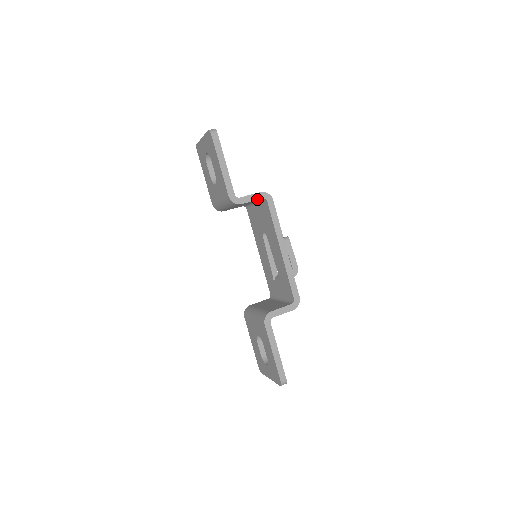
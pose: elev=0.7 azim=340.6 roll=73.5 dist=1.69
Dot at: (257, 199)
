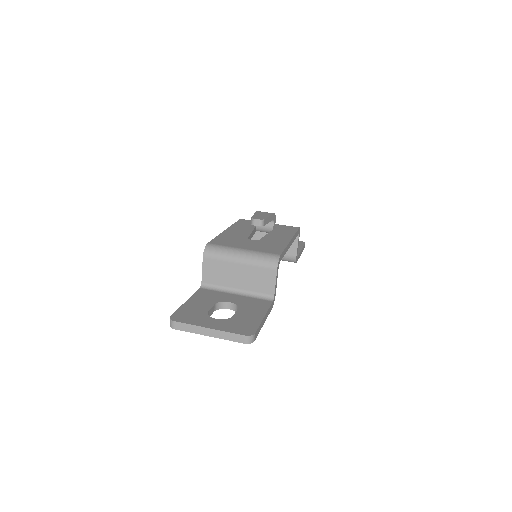
Dot at: occluded
